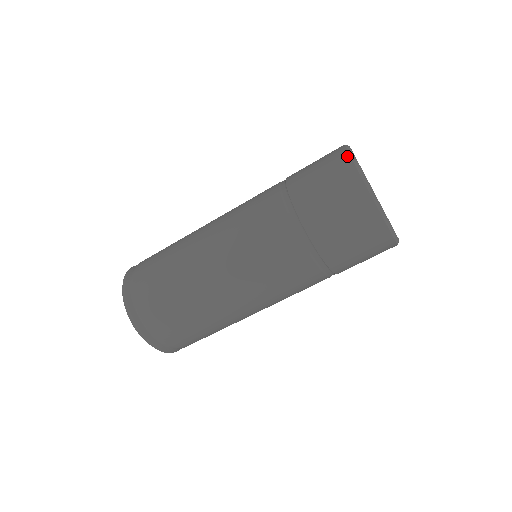
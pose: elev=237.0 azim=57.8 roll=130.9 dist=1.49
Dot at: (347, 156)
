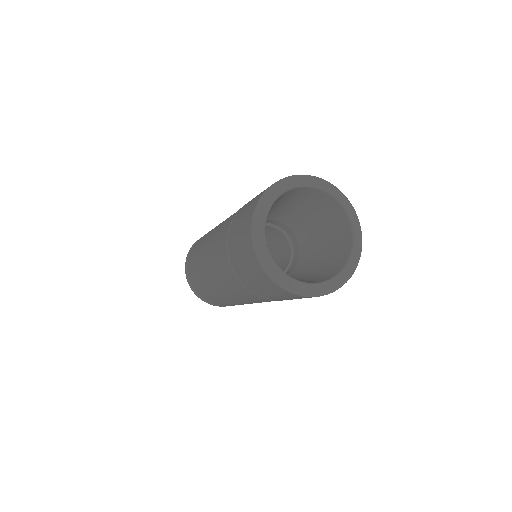
Dot at: (250, 222)
